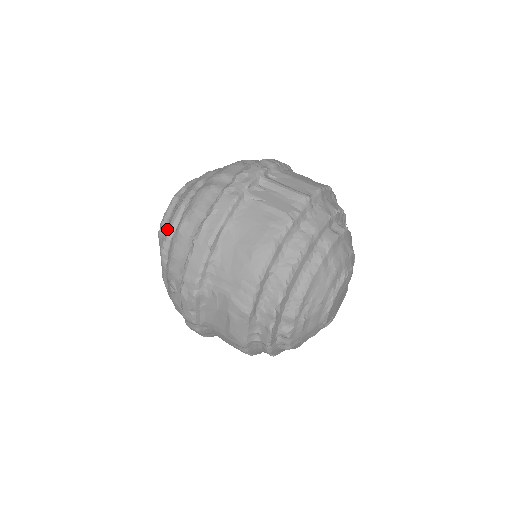
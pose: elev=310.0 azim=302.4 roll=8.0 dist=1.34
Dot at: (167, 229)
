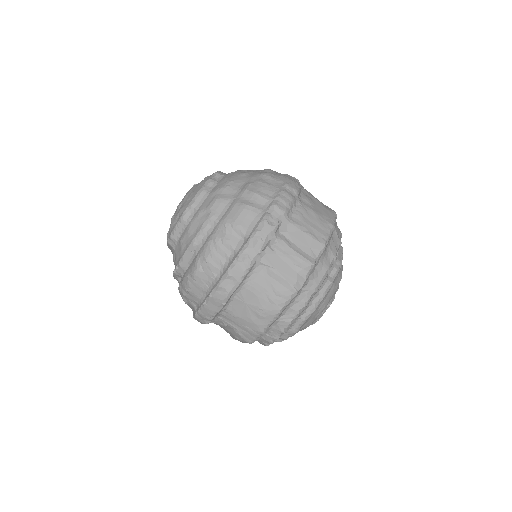
Dot at: (177, 247)
